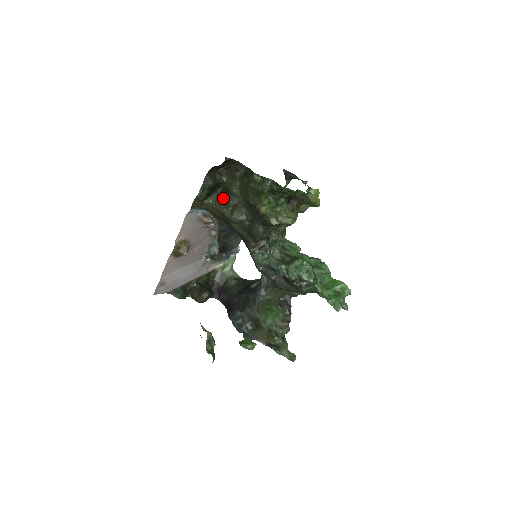
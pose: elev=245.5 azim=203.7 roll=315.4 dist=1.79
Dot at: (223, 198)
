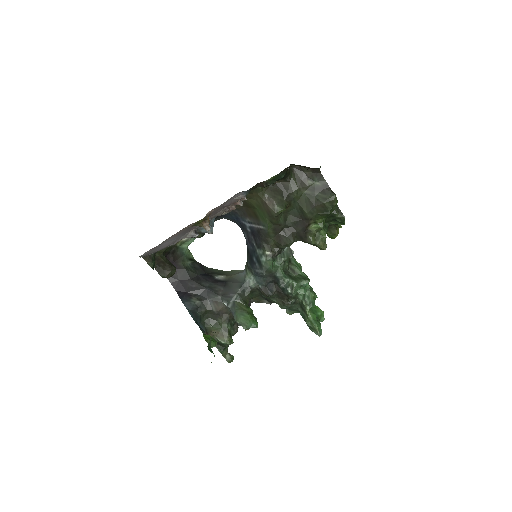
Dot at: (279, 194)
